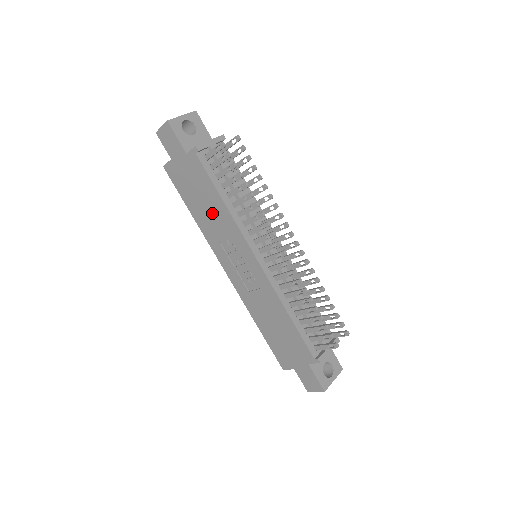
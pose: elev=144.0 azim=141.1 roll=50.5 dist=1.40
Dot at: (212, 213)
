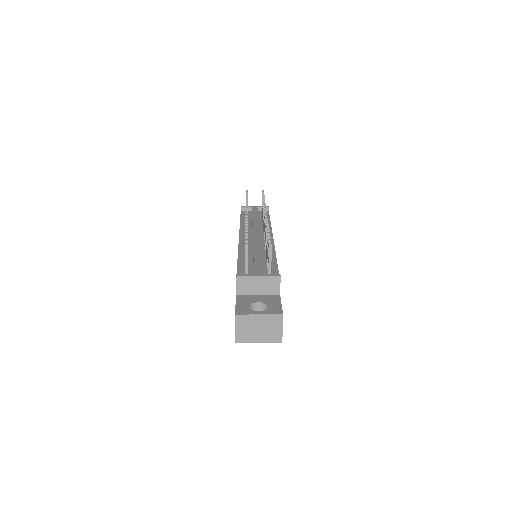
Dot at: occluded
